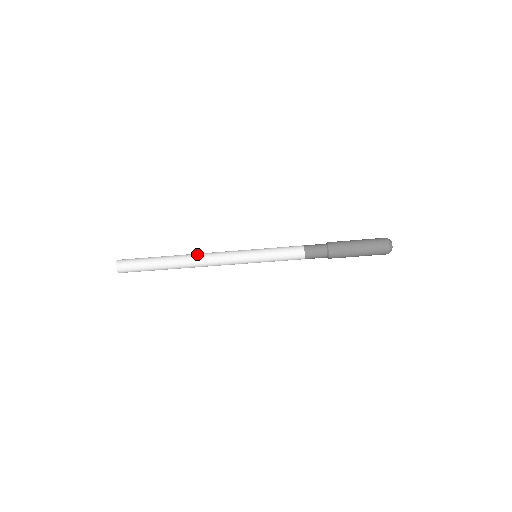
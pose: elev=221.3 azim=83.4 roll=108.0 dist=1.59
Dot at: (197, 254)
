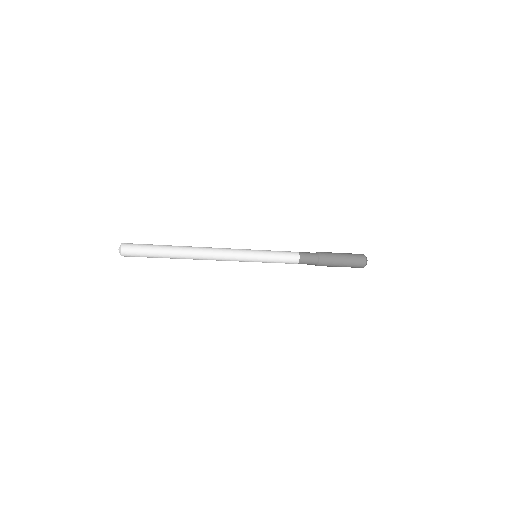
Dot at: (204, 253)
